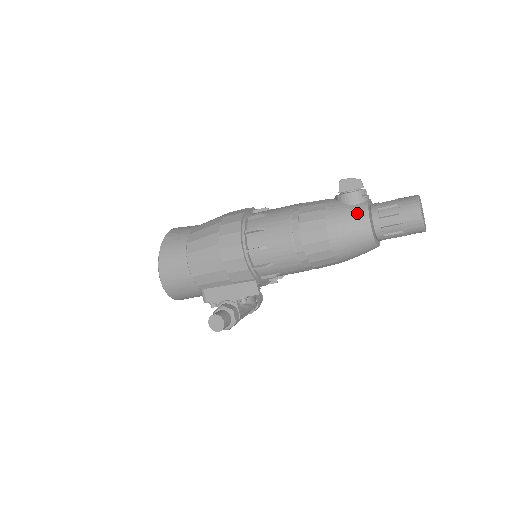
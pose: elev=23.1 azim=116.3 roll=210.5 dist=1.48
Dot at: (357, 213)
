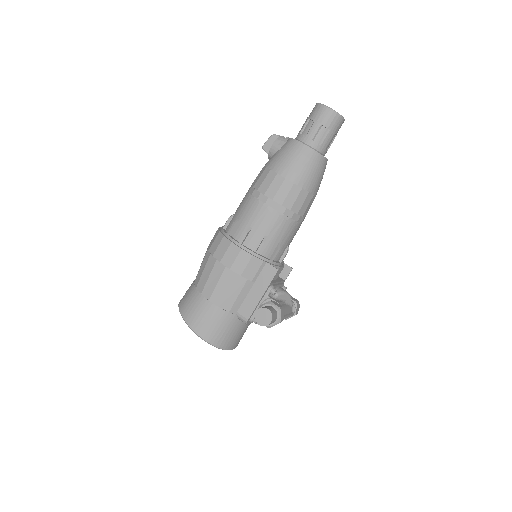
Dot at: (288, 147)
